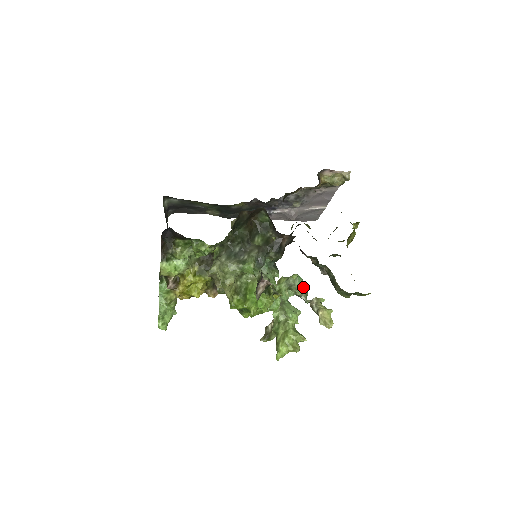
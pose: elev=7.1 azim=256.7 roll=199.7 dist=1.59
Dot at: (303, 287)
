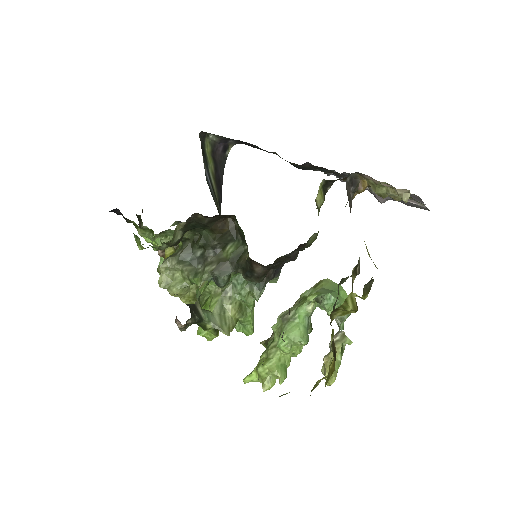
Dot at: occluded
